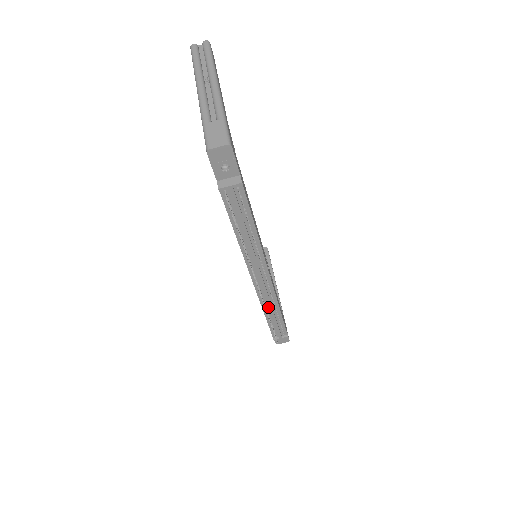
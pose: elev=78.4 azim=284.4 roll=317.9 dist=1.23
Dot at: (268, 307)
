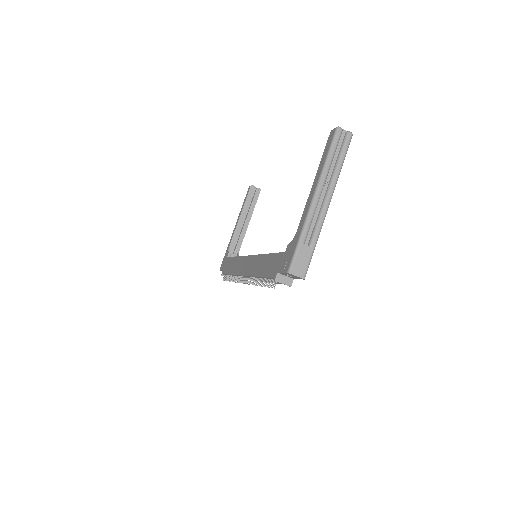
Dot at: occluded
